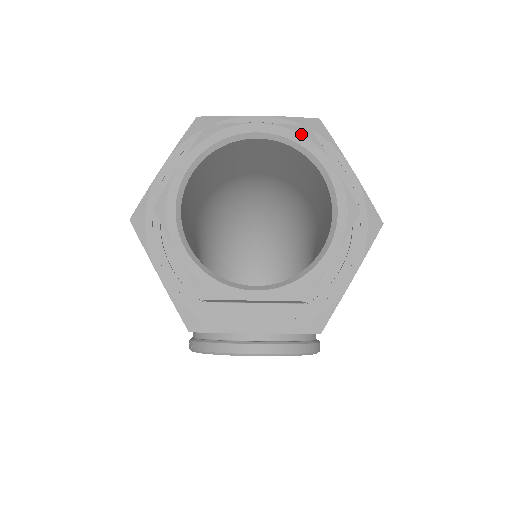
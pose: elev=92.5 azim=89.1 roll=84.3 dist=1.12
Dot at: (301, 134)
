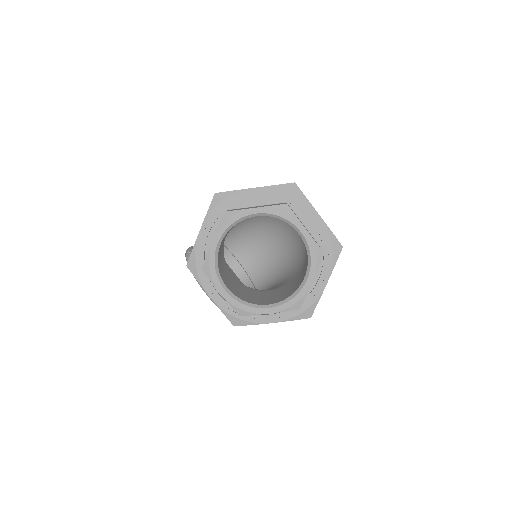
Dot at: (317, 254)
